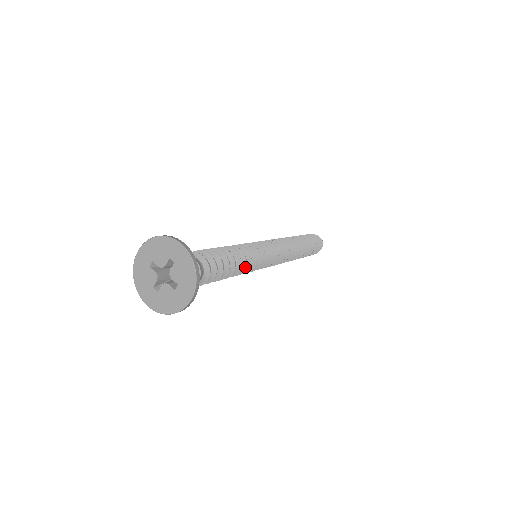
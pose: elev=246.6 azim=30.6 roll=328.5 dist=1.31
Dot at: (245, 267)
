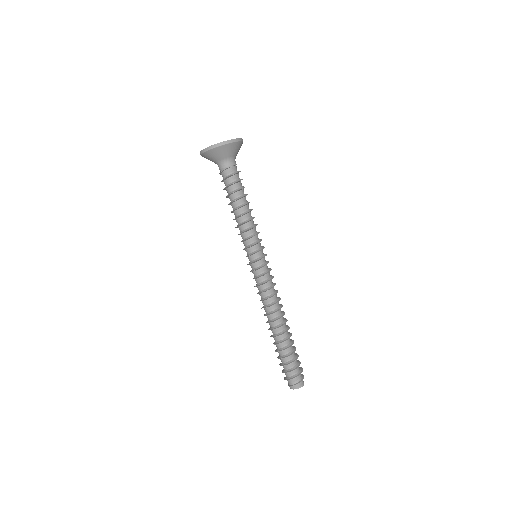
Dot at: (249, 221)
